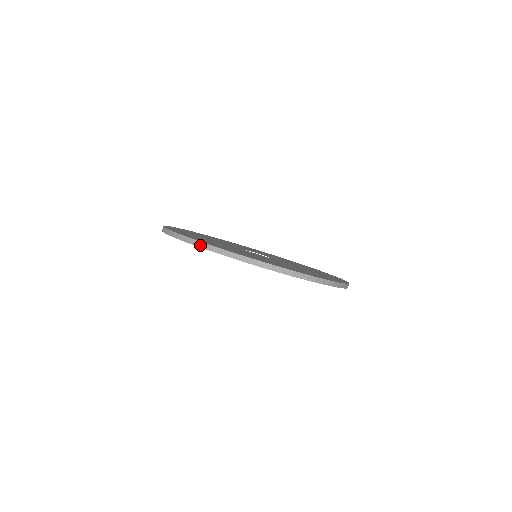
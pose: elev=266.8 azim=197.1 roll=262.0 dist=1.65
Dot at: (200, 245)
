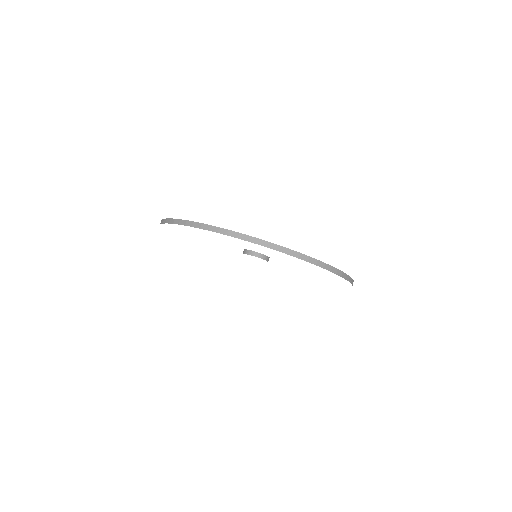
Dot at: (188, 224)
